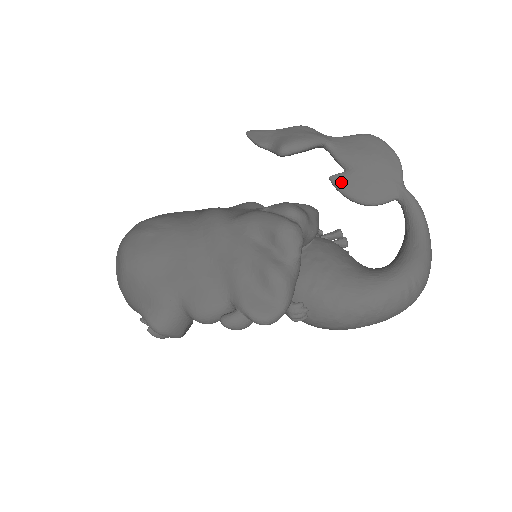
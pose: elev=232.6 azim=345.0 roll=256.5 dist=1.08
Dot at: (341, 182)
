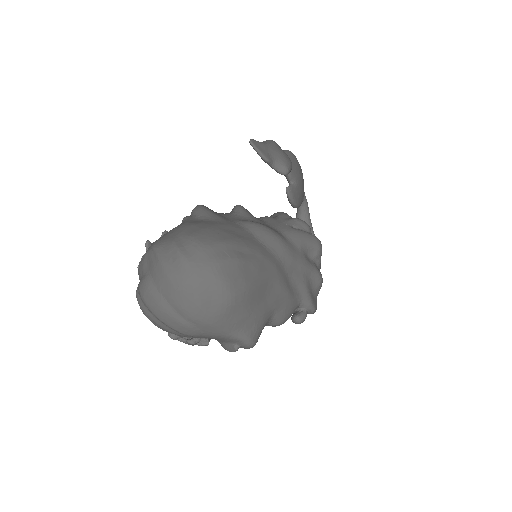
Dot at: (293, 193)
